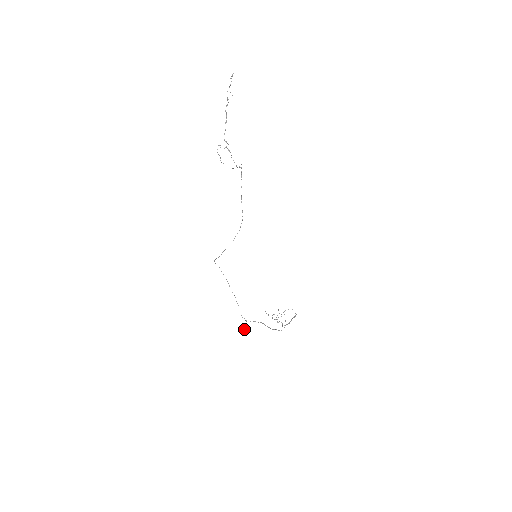
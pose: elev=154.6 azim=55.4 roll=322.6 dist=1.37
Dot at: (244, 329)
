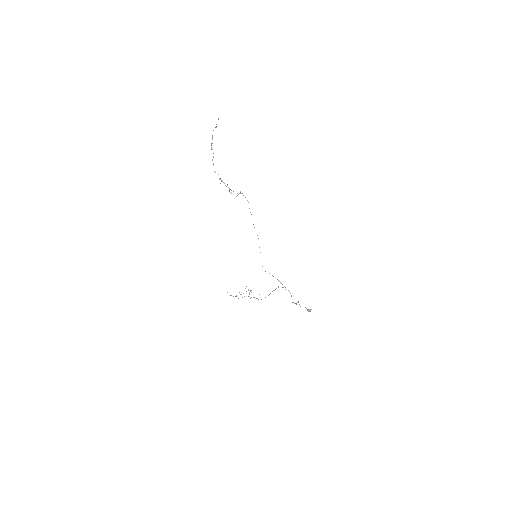
Dot at: (311, 309)
